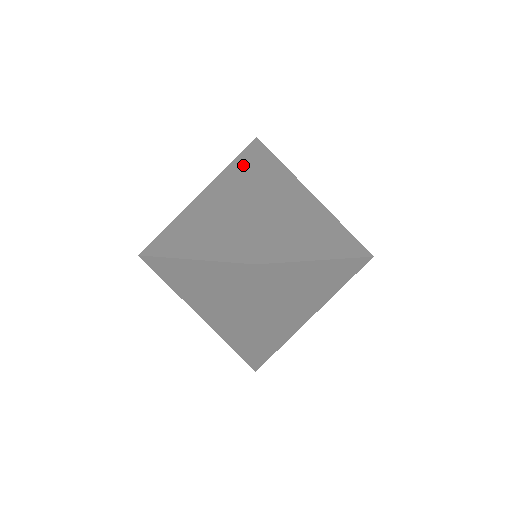
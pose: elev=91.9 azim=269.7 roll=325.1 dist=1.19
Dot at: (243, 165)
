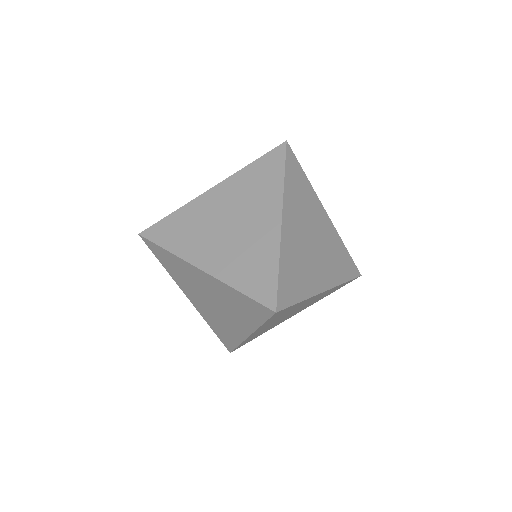
Dot at: (250, 312)
